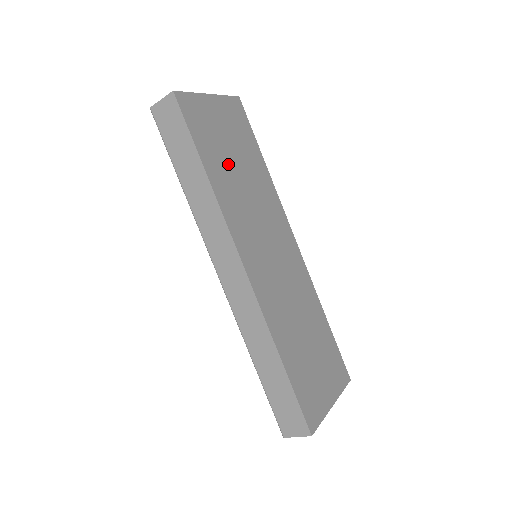
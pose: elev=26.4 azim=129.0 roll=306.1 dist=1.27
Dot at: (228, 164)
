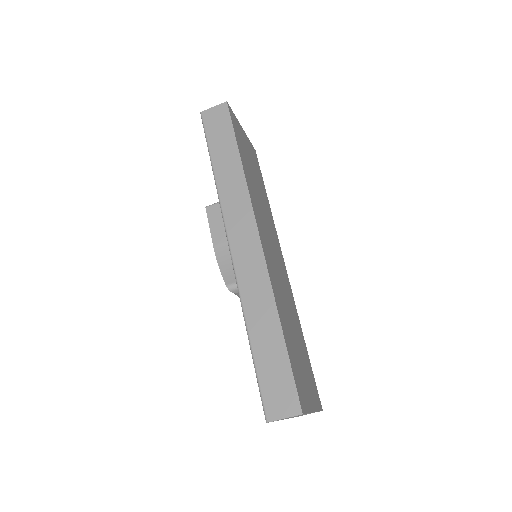
Dot at: (251, 172)
